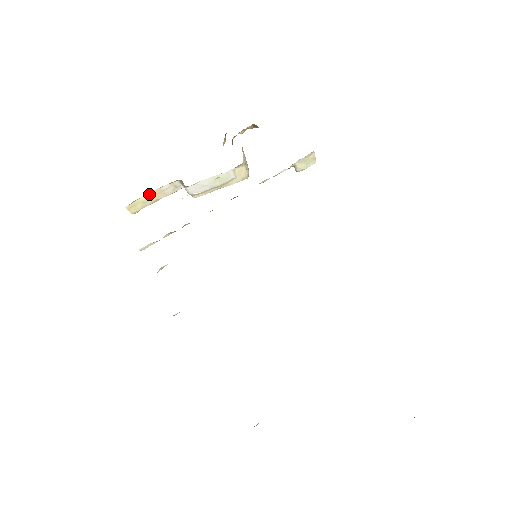
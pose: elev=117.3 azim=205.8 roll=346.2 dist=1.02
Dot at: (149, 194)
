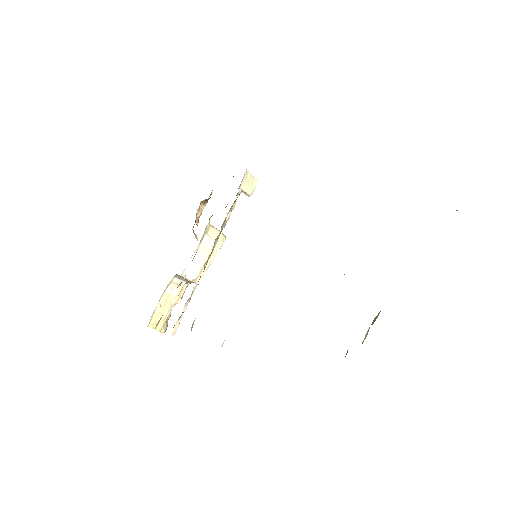
Dot at: (160, 303)
